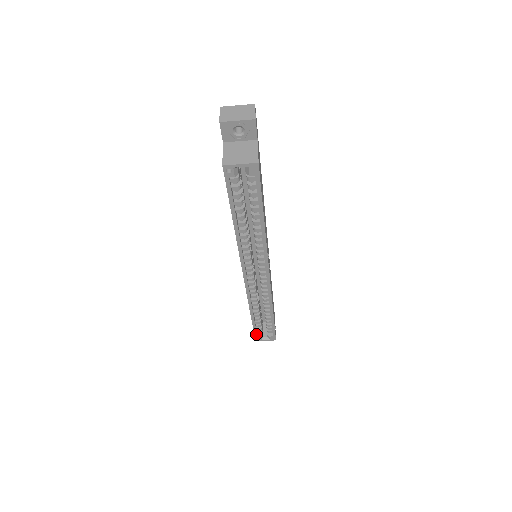
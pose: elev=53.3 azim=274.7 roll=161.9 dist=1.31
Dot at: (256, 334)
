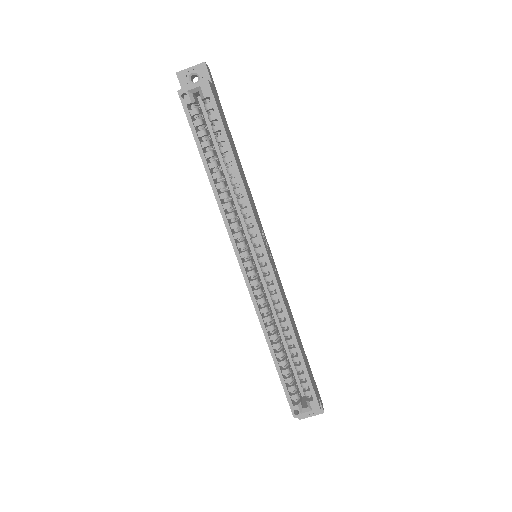
Dot at: (289, 398)
